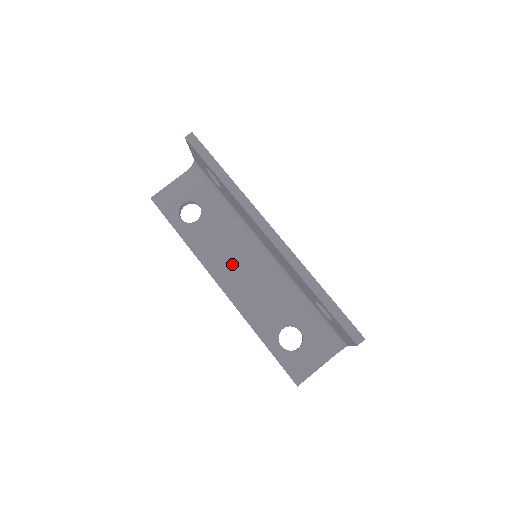
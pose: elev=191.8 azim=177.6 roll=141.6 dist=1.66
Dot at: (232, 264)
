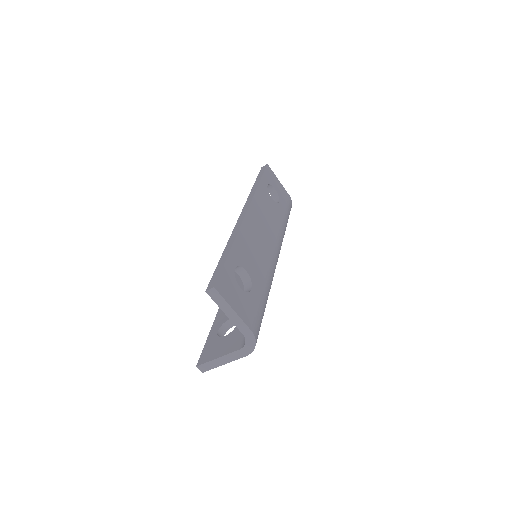
Dot at: occluded
